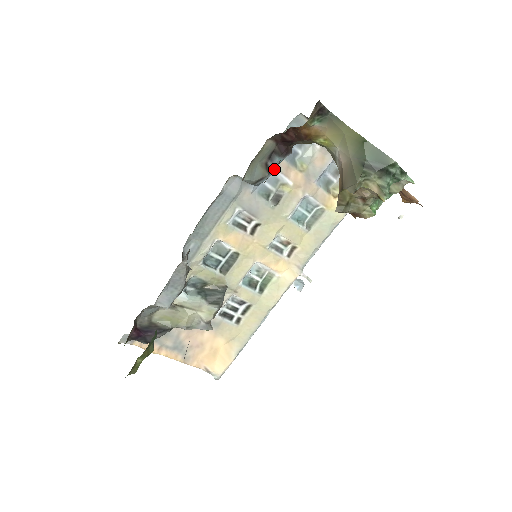
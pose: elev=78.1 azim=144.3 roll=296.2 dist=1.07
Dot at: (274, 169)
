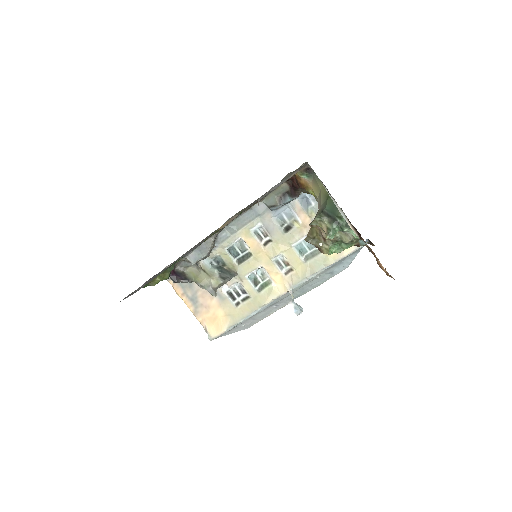
Dot at: (284, 203)
